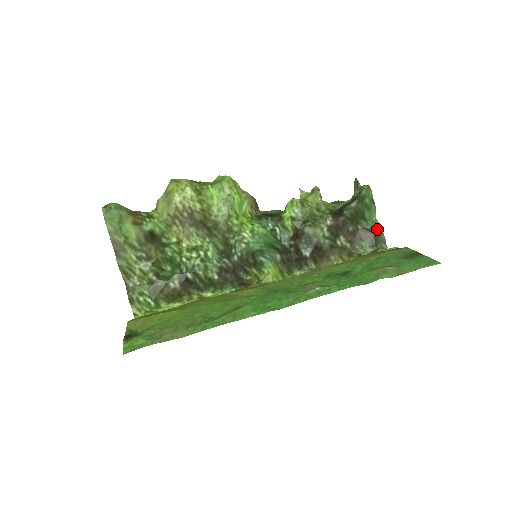
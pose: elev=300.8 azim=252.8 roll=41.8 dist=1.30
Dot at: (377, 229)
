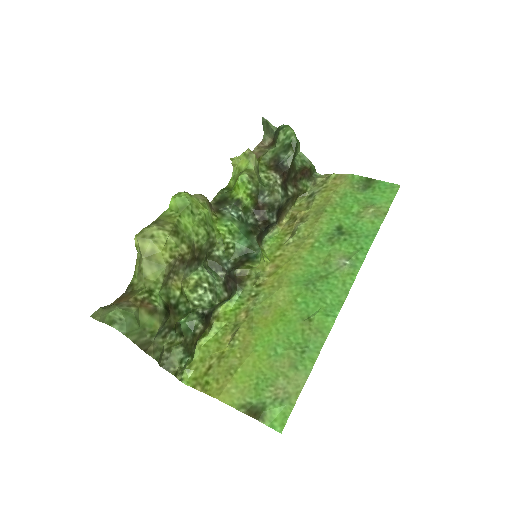
Dot at: (306, 161)
